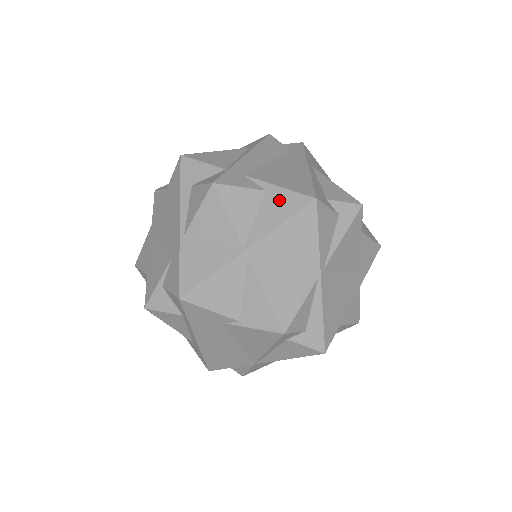
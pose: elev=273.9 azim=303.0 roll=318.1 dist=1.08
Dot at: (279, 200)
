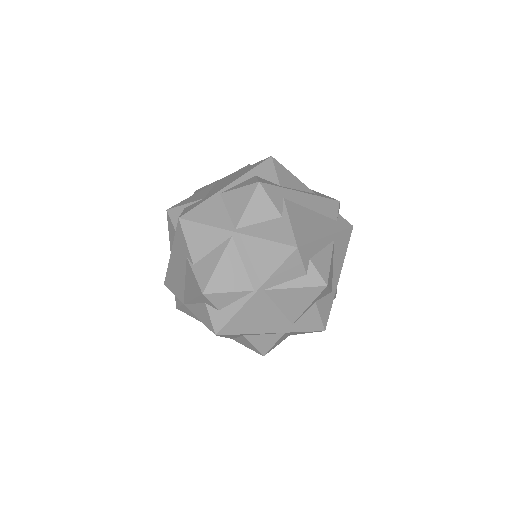
Dot at: (281, 228)
